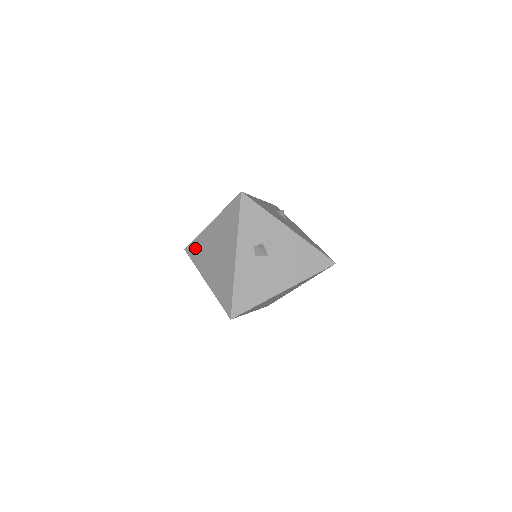
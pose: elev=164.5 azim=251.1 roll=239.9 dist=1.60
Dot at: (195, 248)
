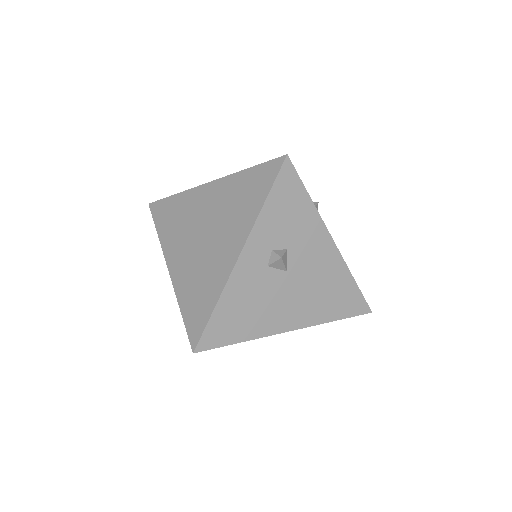
Dot at: (168, 210)
